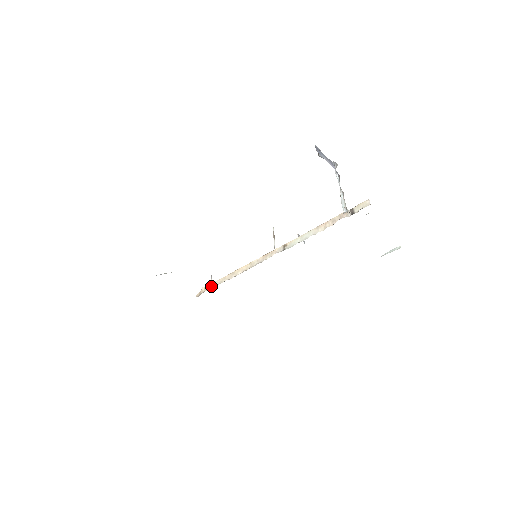
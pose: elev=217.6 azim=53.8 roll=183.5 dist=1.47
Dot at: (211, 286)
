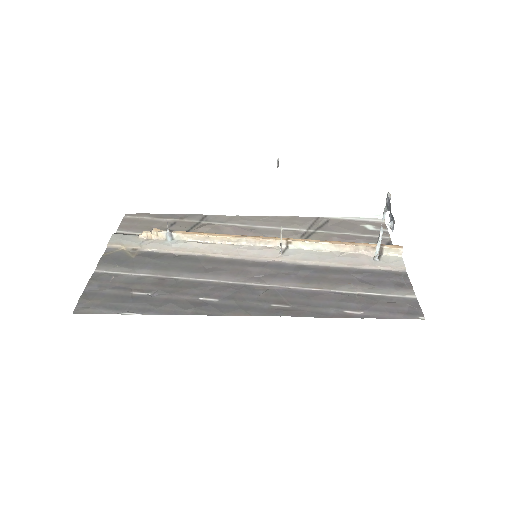
Dot at: (171, 239)
